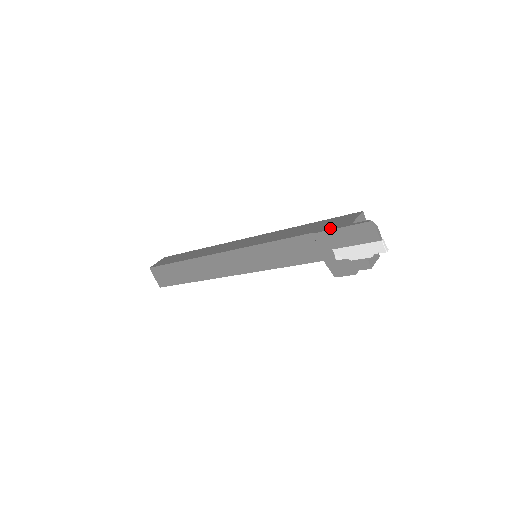
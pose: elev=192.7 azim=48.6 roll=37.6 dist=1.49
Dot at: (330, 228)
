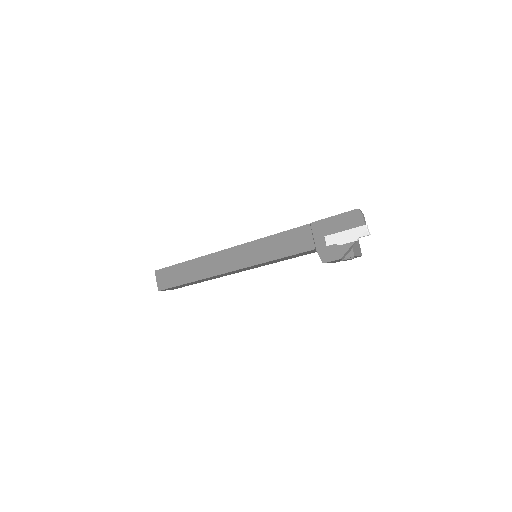
Dot at: (325, 218)
